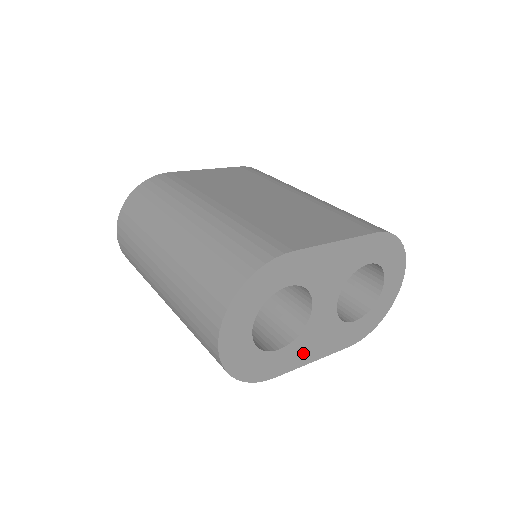
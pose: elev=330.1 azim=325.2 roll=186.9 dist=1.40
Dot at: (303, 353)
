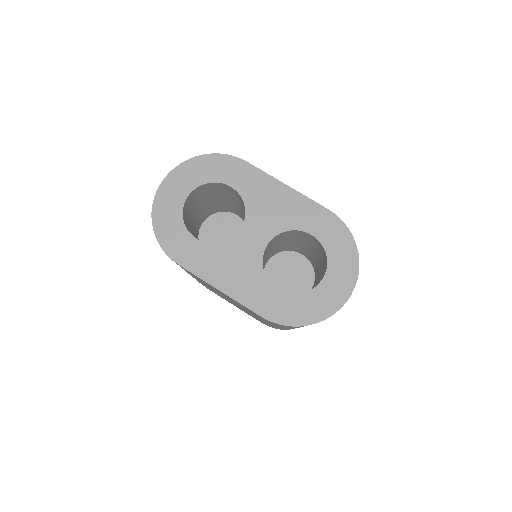
Dot at: (214, 268)
